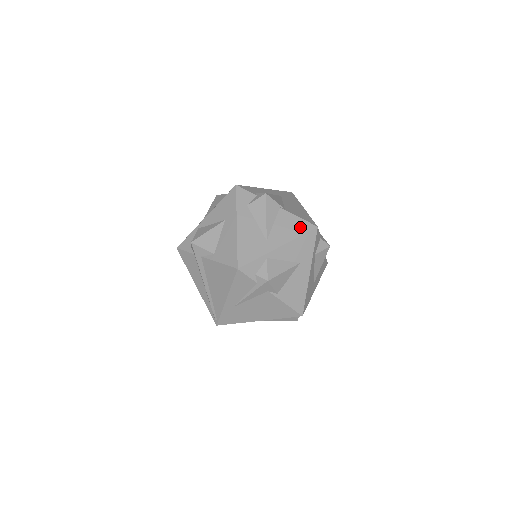
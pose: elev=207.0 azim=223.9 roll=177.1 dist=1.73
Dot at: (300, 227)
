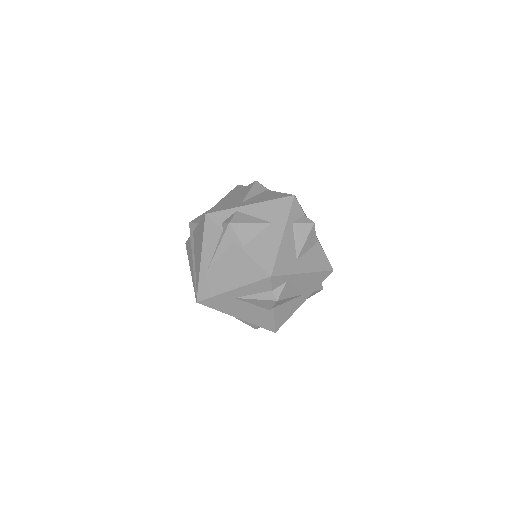
Dot at: (277, 196)
